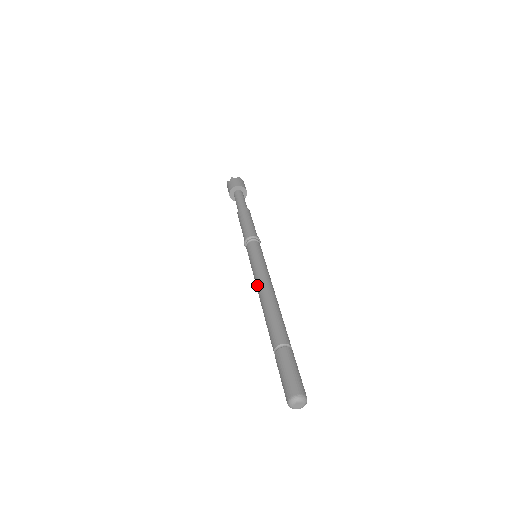
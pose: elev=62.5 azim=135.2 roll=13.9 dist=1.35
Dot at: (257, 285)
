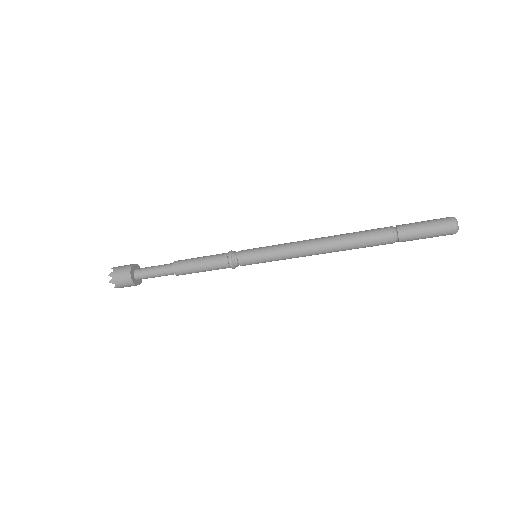
Dot at: (305, 252)
